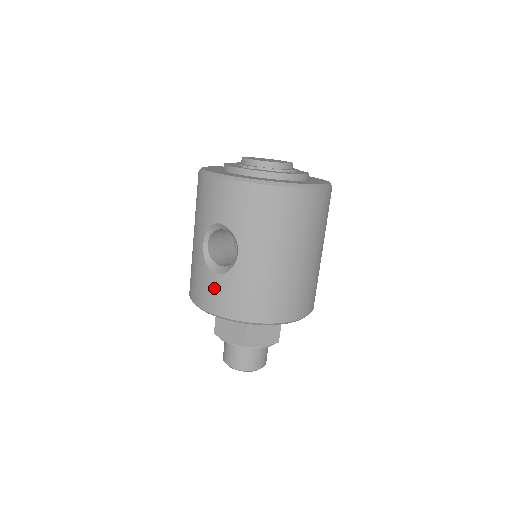
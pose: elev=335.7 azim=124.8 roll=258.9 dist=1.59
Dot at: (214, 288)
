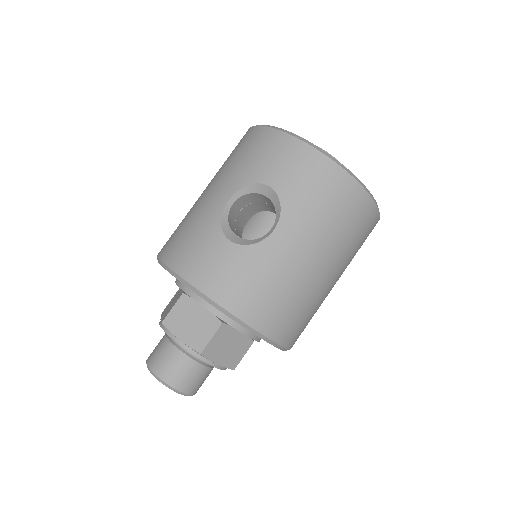
Dot at: (218, 257)
